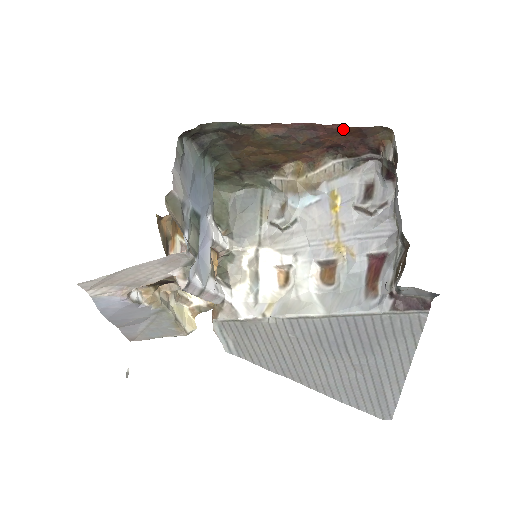
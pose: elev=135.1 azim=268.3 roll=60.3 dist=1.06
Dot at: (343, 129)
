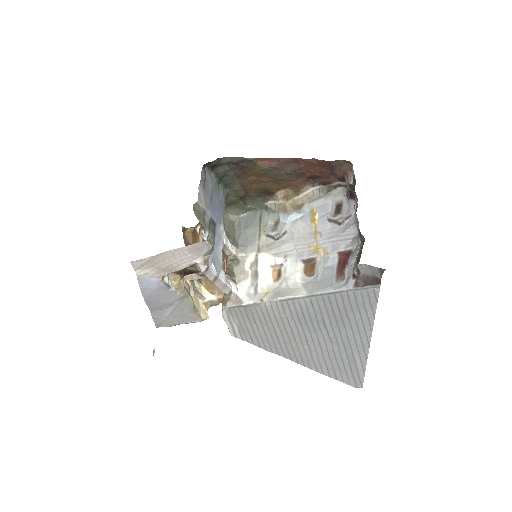
Dot at: (317, 162)
